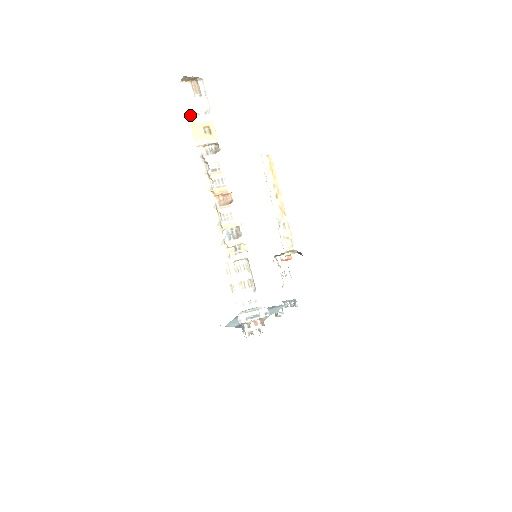
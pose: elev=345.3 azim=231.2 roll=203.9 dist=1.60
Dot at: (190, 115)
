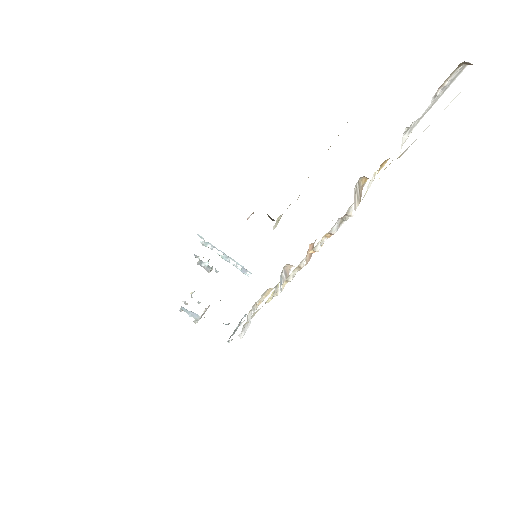
Dot at: occluded
